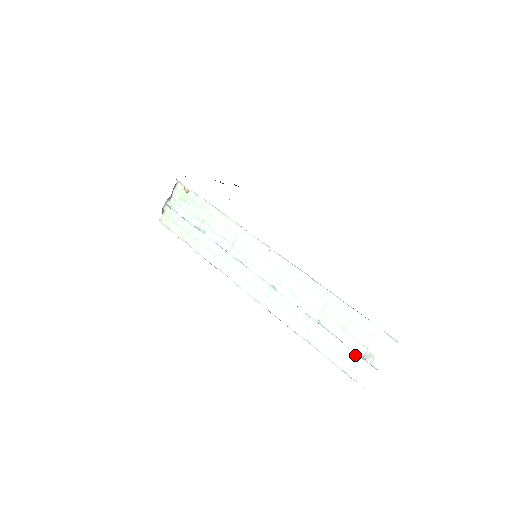
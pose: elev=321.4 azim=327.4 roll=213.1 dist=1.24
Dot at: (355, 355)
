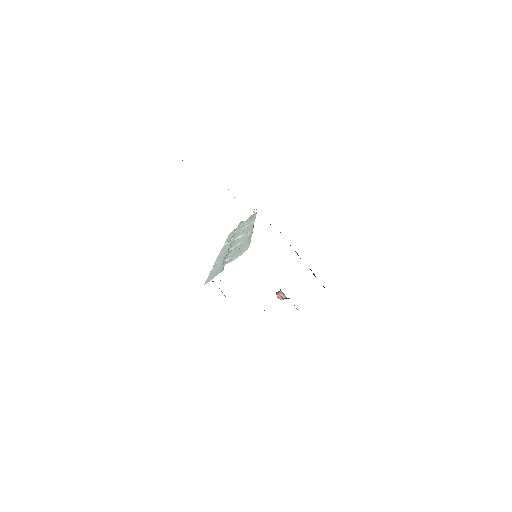
Dot at: (223, 266)
